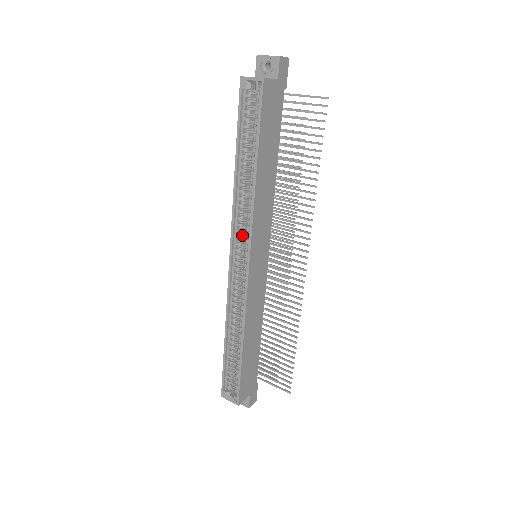
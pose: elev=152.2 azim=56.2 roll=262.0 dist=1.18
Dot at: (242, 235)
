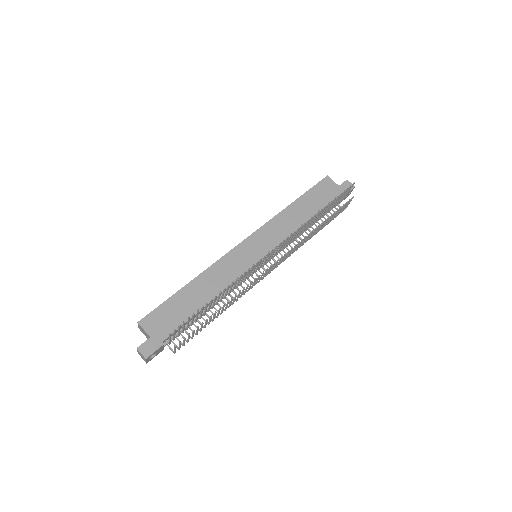
Dot at: occluded
